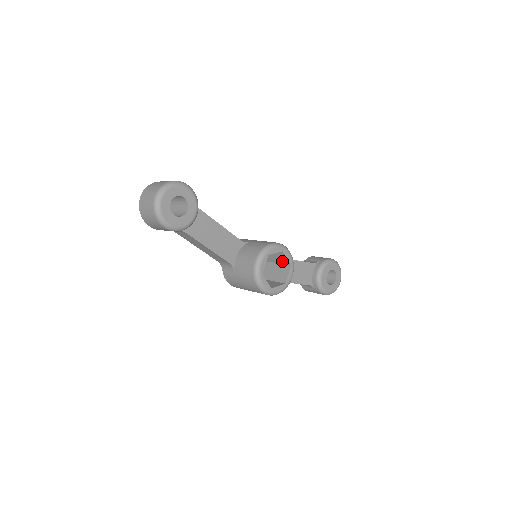
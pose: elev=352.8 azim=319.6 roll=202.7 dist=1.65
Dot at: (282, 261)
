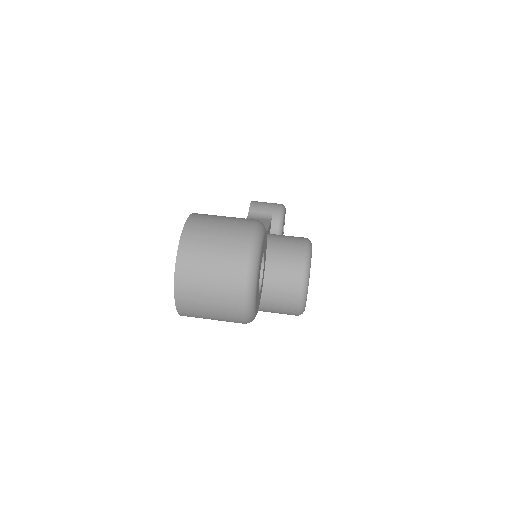
Dot at: occluded
